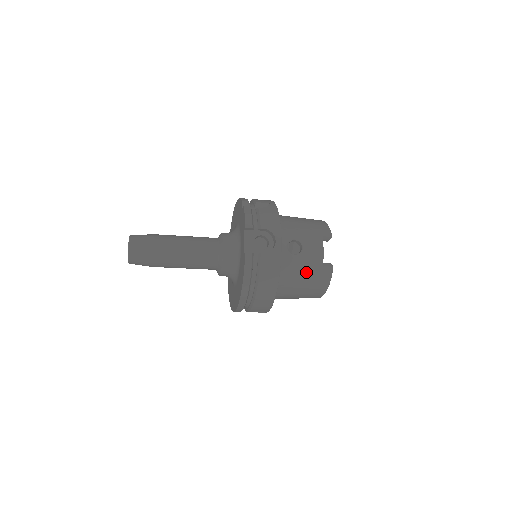
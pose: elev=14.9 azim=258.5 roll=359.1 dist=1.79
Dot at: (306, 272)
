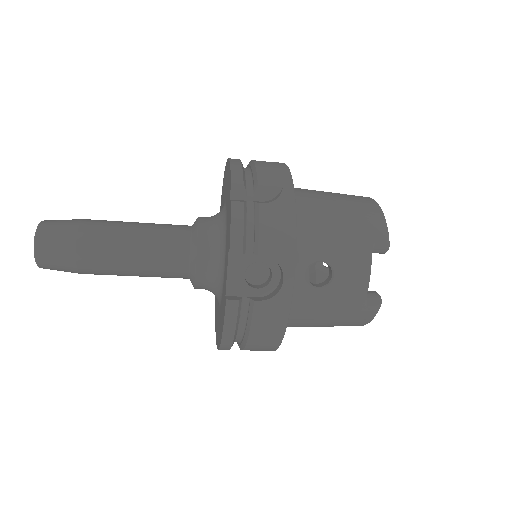
Dot at: (334, 311)
